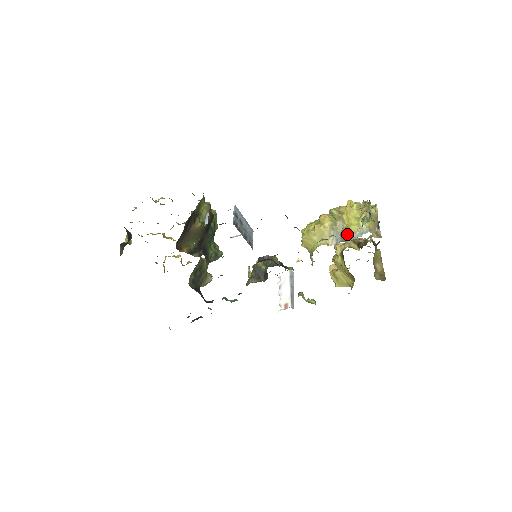
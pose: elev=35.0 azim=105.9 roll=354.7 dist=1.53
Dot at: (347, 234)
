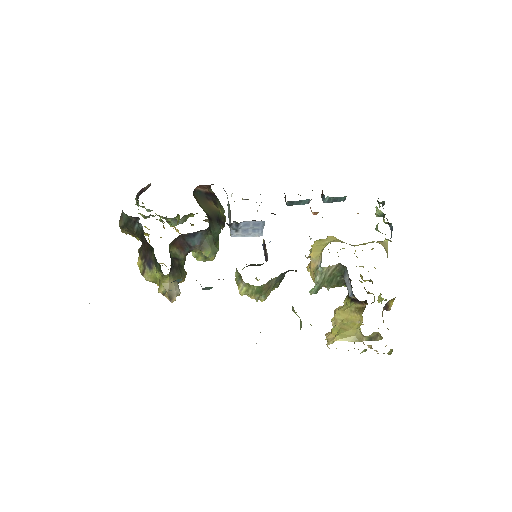
Dot at: occluded
